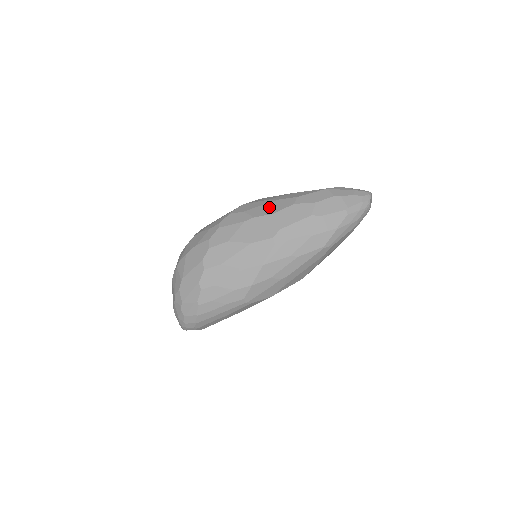
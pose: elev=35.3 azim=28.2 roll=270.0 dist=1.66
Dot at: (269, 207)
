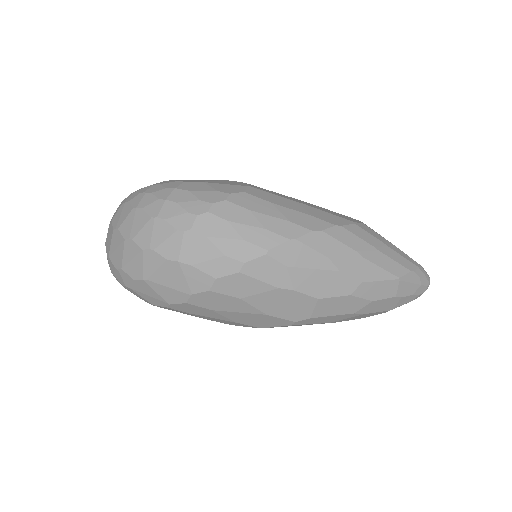
Dot at: (321, 281)
